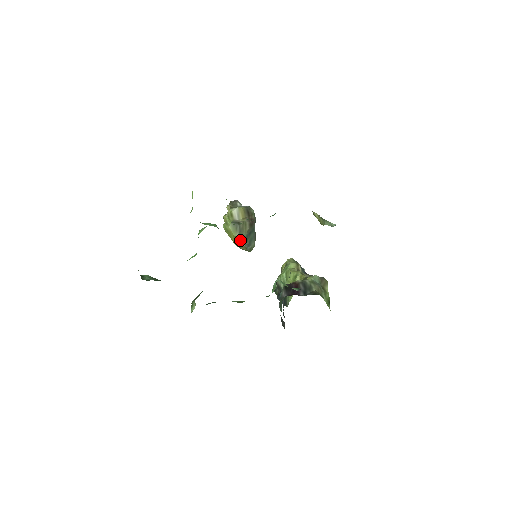
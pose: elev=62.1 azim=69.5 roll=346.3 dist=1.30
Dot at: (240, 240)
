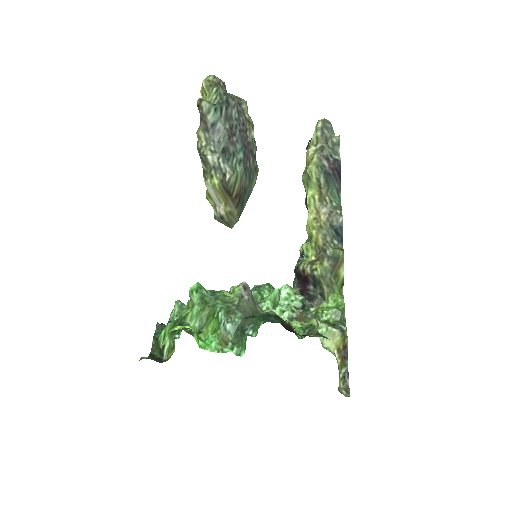
Dot at: occluded
